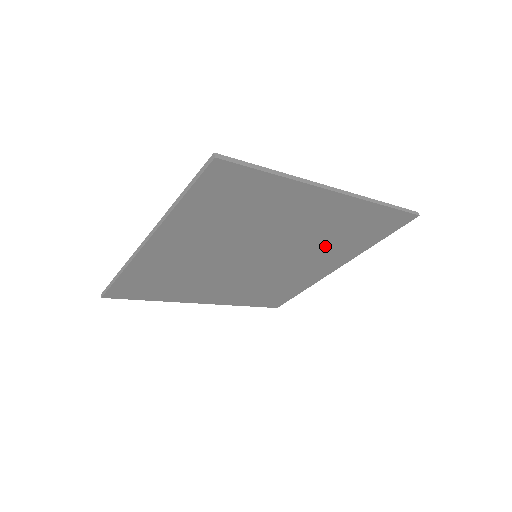
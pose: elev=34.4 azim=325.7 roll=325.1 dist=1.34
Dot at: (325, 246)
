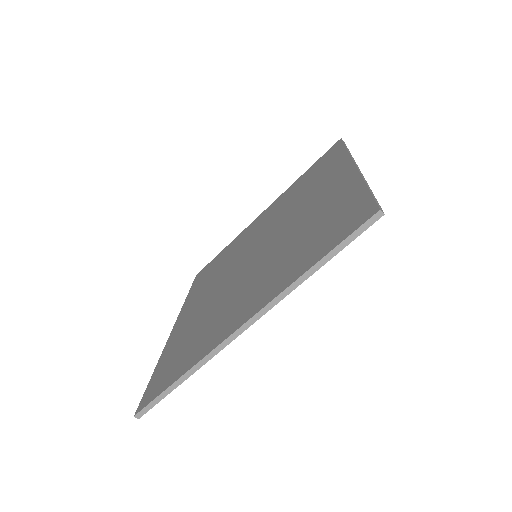
Dot at: occluded
